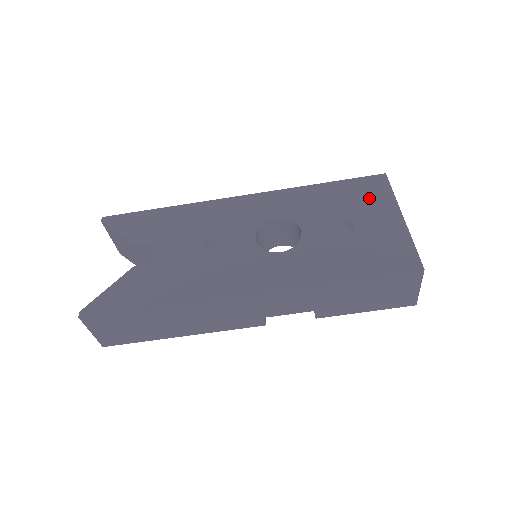
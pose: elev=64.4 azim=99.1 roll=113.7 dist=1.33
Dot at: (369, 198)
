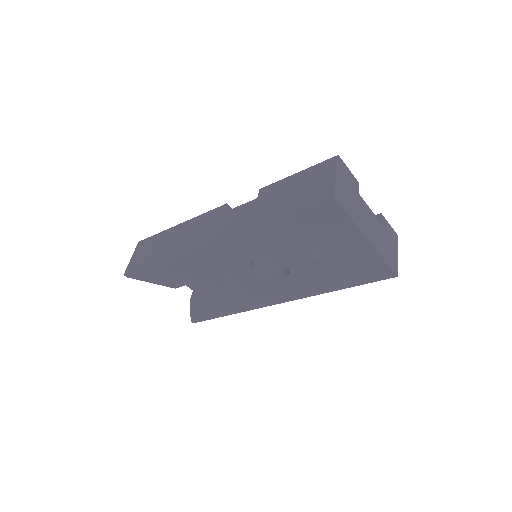
Dot at: (328, 228)
